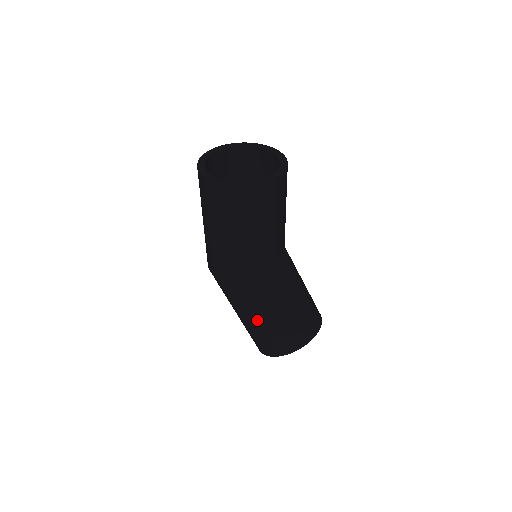
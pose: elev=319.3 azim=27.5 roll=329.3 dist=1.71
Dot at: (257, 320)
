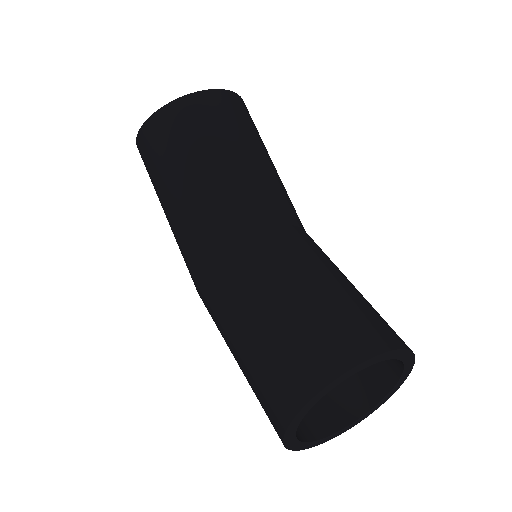
Dot at: (236, 349)
